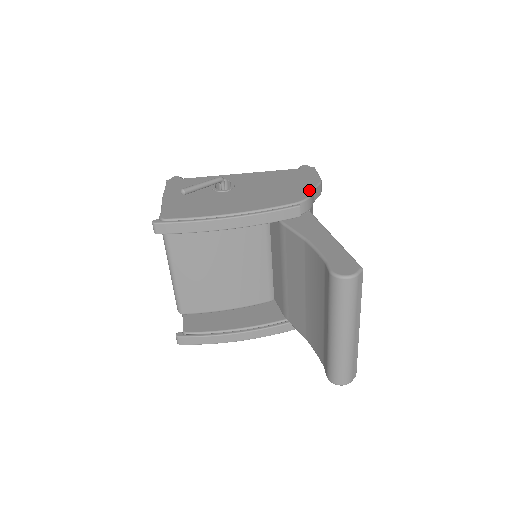
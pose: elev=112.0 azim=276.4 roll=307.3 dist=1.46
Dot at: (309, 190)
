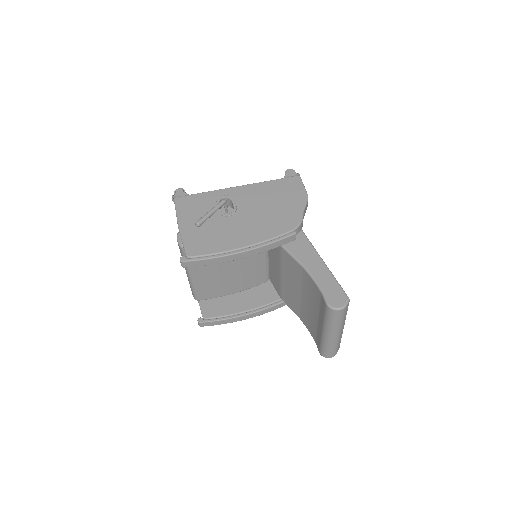
Dot at: (300, 212)
